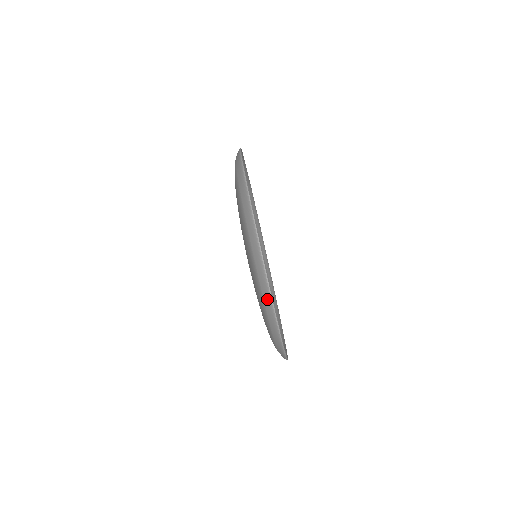
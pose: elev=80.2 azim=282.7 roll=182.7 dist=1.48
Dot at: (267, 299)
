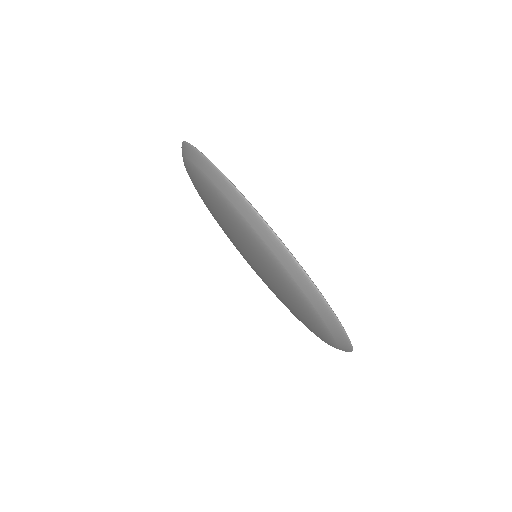
Dot at: (333, 326)
